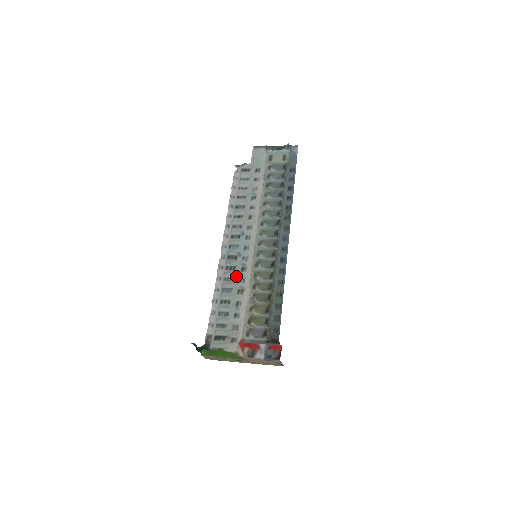
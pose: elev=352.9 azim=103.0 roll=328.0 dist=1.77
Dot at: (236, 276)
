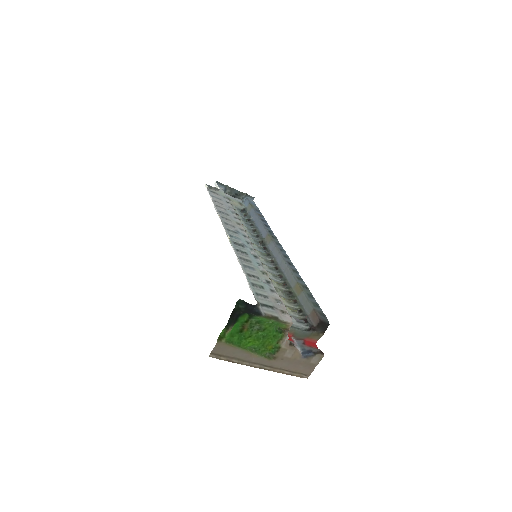
Dot at: (252, 260)
